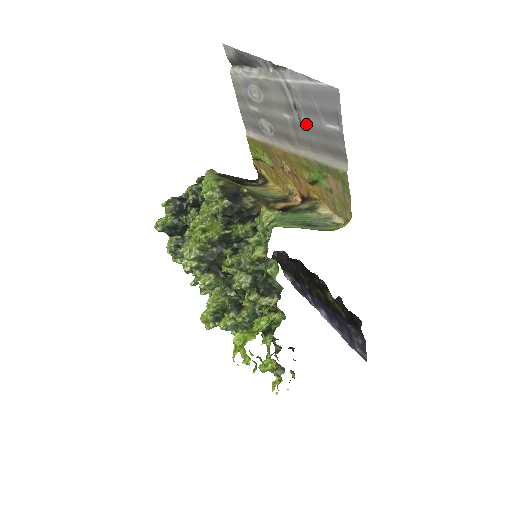
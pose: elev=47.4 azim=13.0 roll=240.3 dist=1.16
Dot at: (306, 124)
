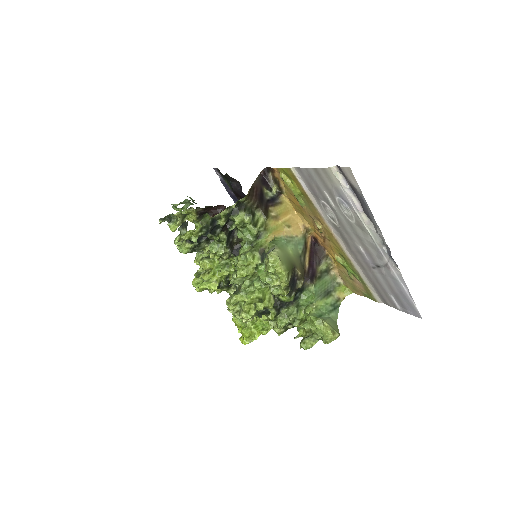
Dot at: (376, 274)
